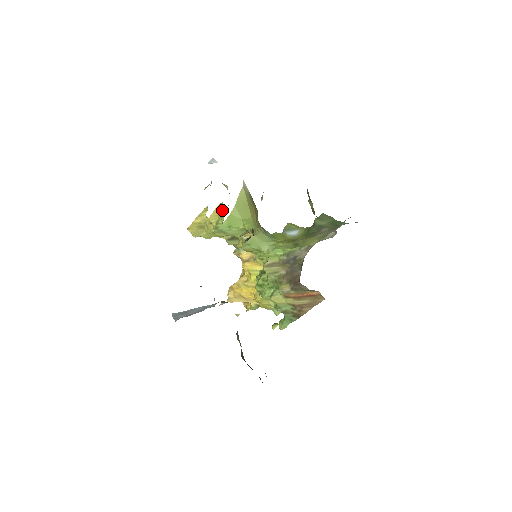
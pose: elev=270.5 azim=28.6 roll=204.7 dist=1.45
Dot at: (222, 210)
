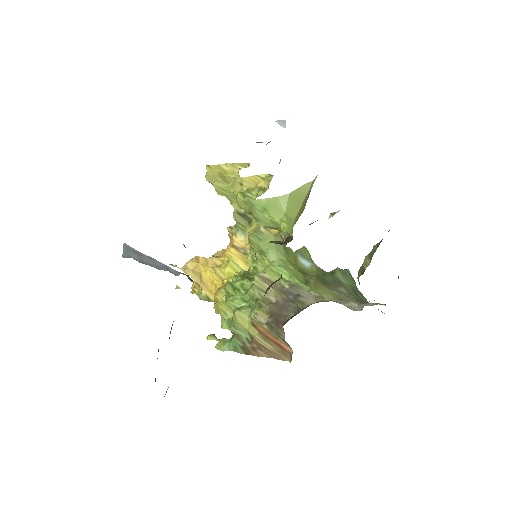
Dot at: (266, 182)
